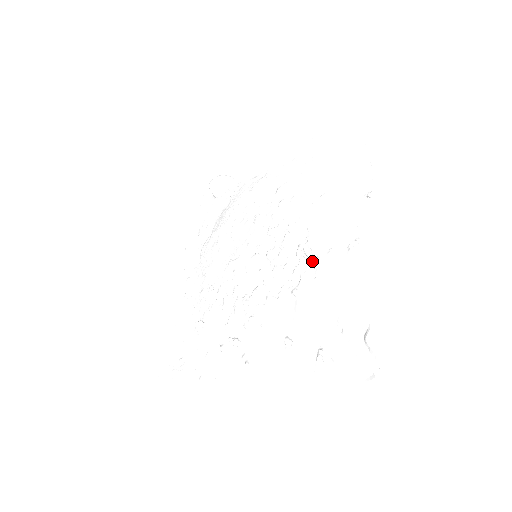
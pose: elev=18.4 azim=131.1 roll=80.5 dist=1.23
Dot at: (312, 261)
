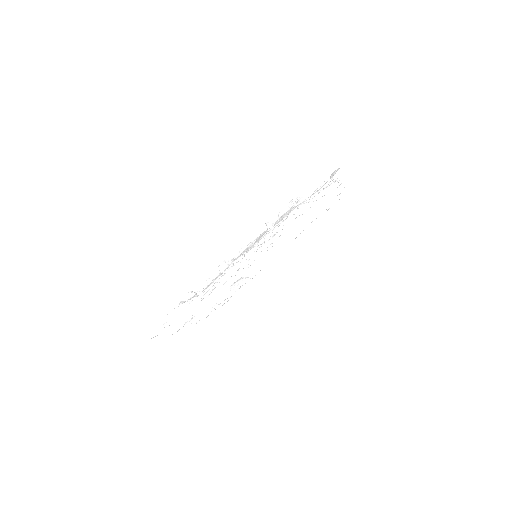
Dot at: (296, 207)
